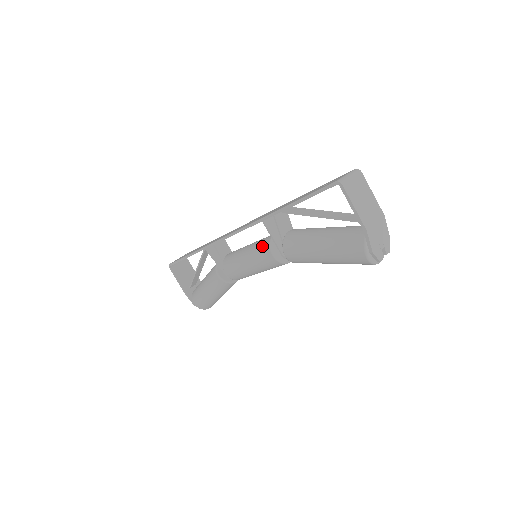
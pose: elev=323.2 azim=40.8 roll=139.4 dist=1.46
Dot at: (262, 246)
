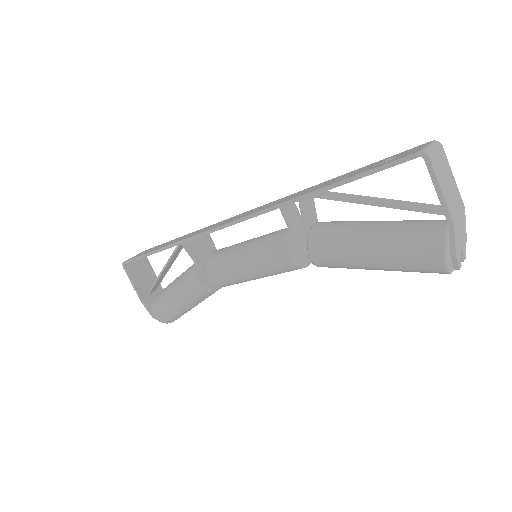
Dot at: (273, 242)
